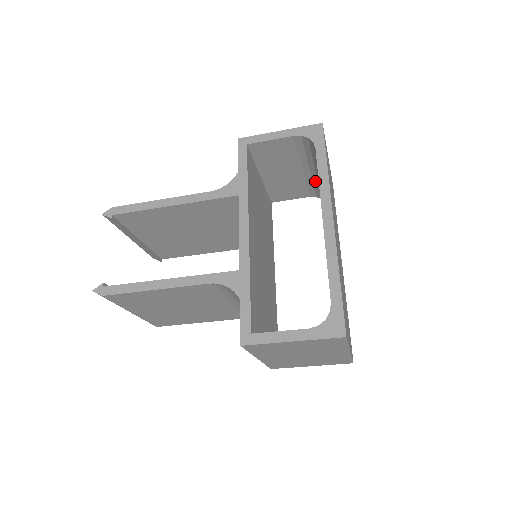
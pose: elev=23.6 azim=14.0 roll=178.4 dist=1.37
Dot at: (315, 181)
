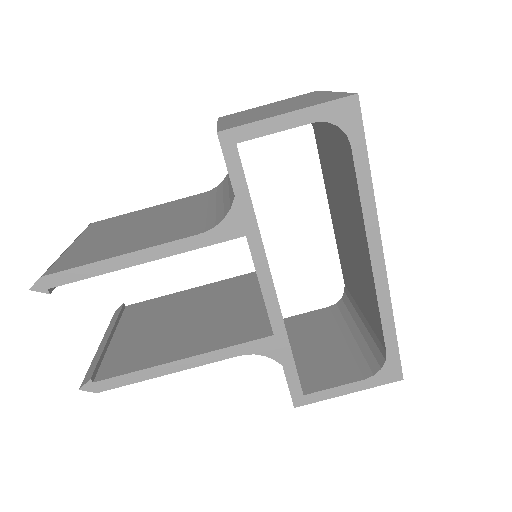
Dot at: occluded
